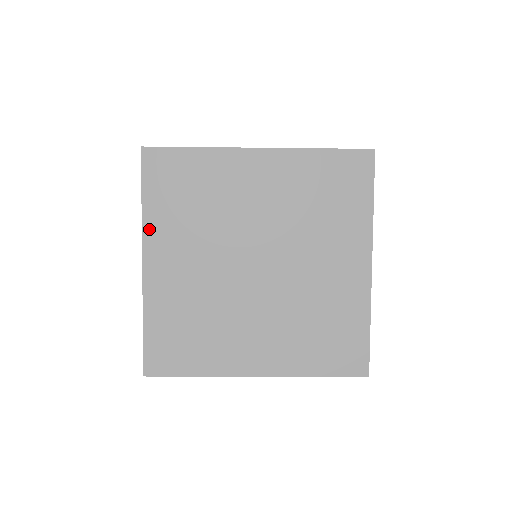
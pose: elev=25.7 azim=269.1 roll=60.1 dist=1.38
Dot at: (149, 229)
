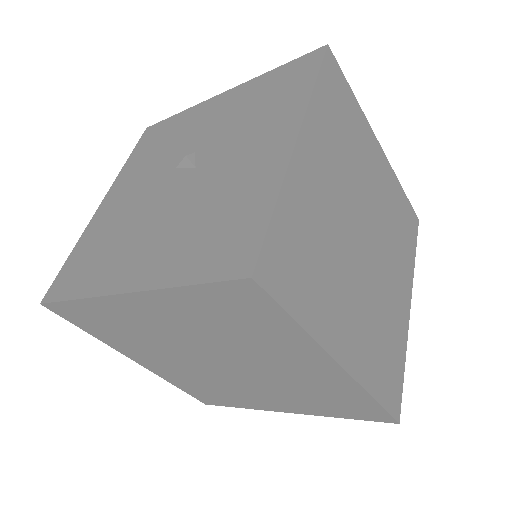
Dot at: (114, 347)
